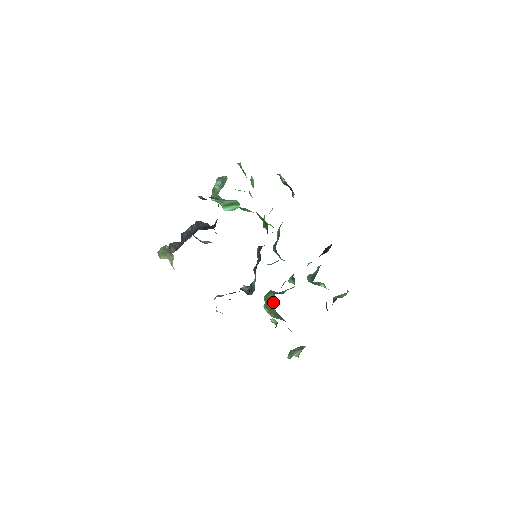
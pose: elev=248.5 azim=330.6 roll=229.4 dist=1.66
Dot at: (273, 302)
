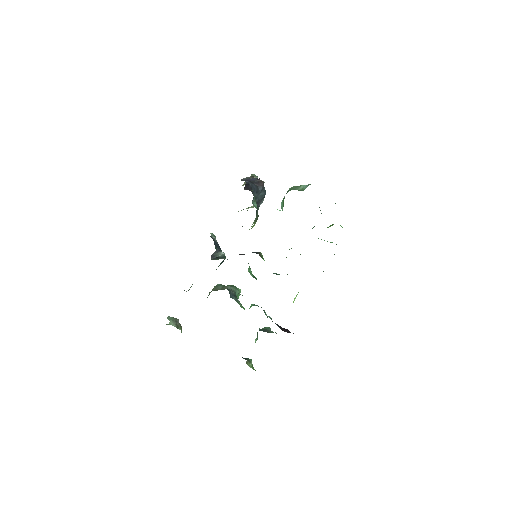
Dot at: (220, 289)
